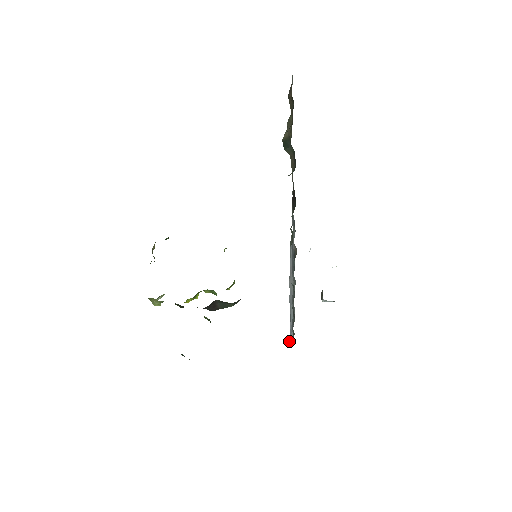
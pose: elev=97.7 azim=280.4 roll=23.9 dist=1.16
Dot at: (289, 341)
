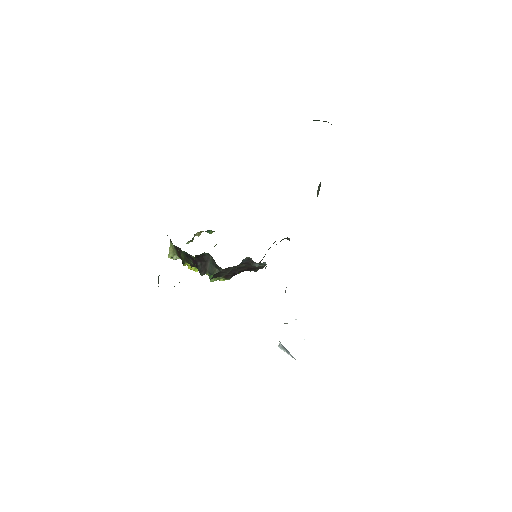
Dot at: occluded
